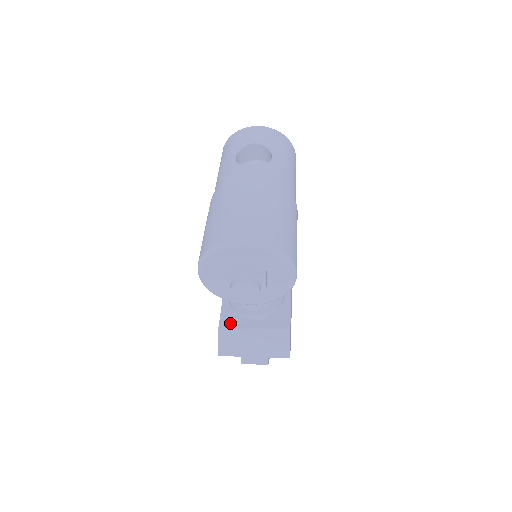
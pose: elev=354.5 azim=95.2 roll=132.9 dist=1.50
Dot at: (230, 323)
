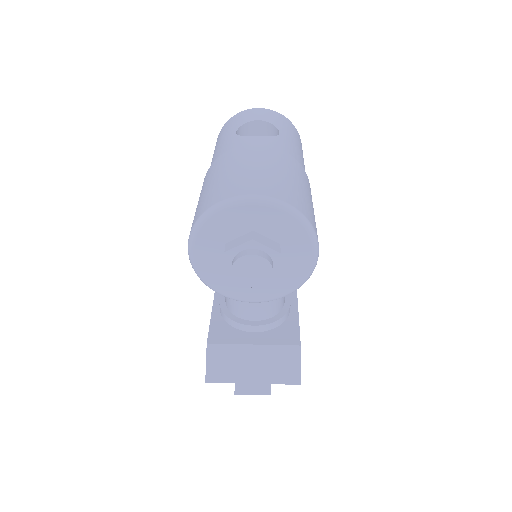
Dot at: (222, 338)
